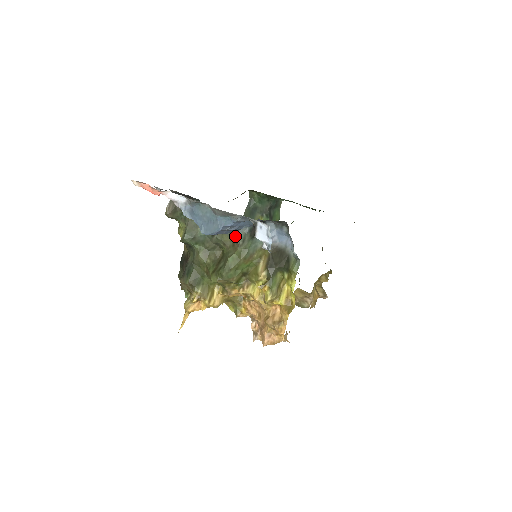
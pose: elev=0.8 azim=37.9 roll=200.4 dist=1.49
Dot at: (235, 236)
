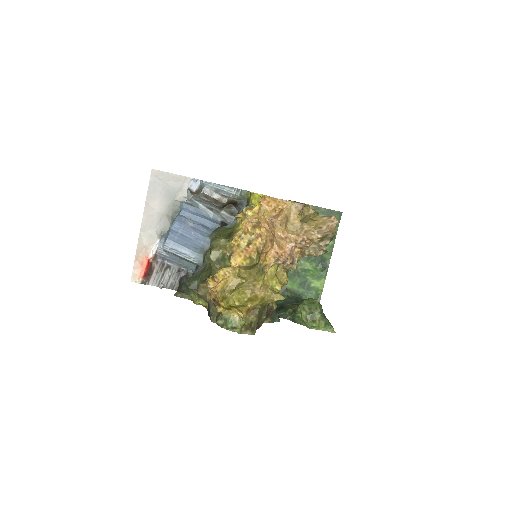
Dot at: (210, 237)
